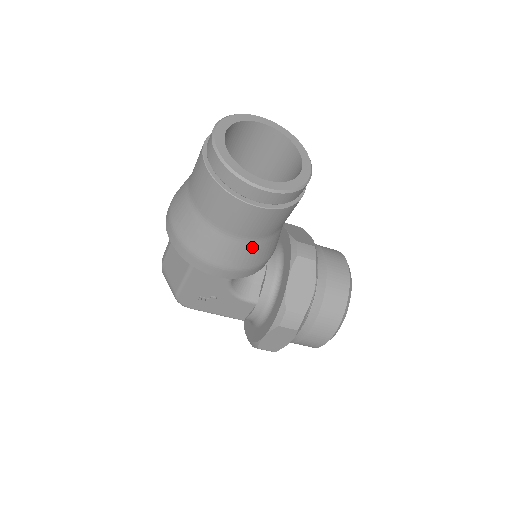
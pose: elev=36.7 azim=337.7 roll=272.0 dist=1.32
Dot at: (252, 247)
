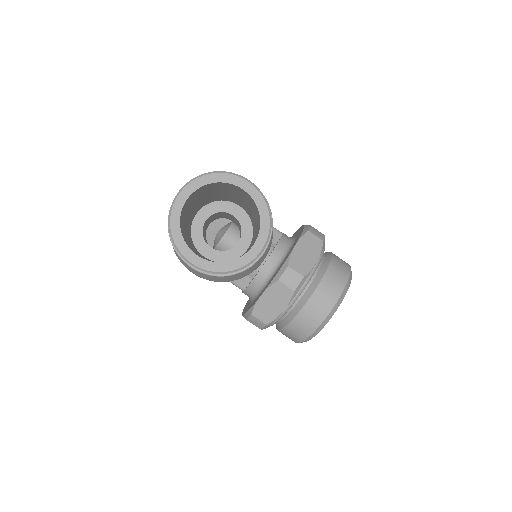
Dot at: (211, 276)
